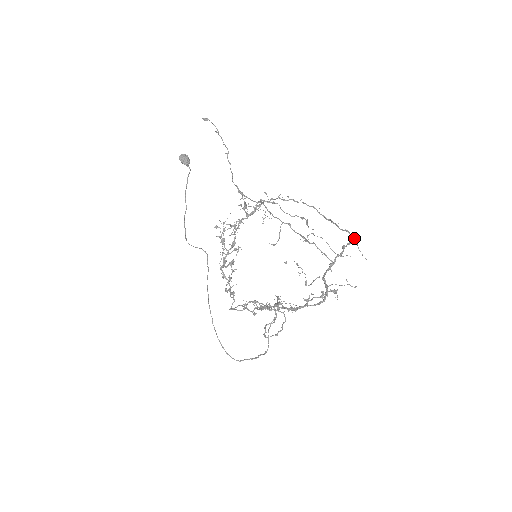
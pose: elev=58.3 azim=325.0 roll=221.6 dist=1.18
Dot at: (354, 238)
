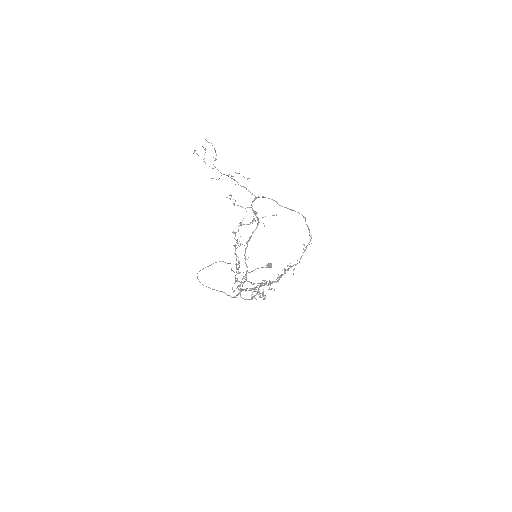
Dot at: occluded
